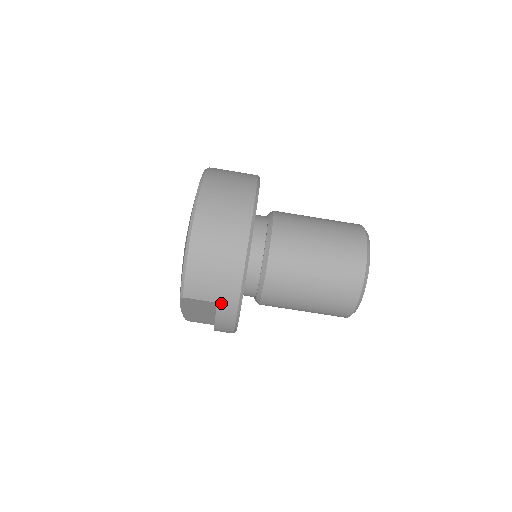
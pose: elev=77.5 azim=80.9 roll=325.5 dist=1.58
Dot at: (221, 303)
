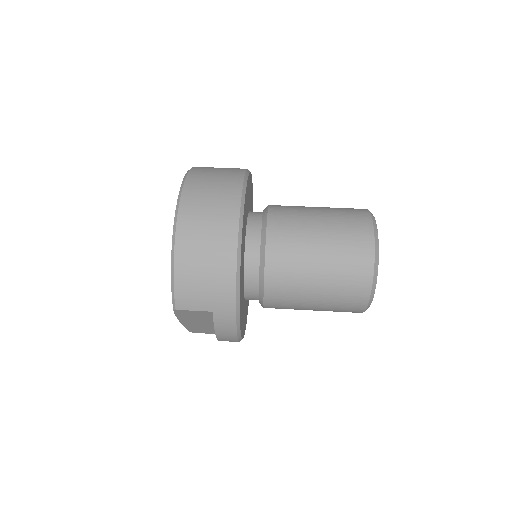
Dot at: (217, 312)
